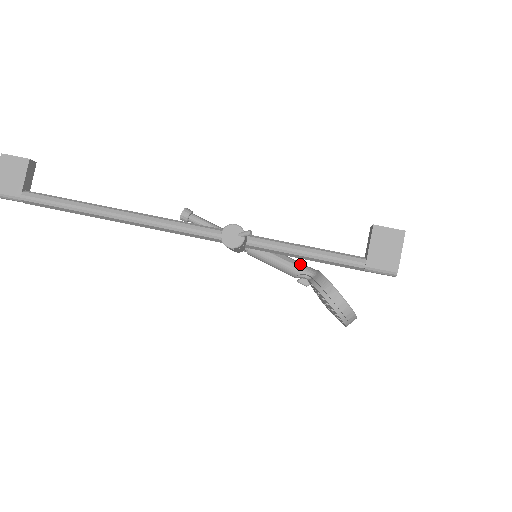
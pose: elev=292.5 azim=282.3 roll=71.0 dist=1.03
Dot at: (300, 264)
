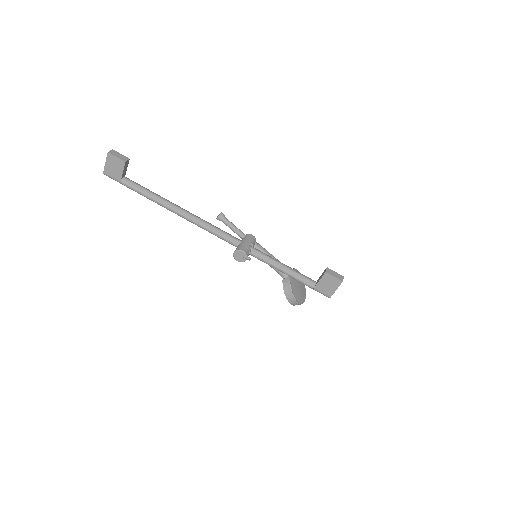
Dot at: occluded
